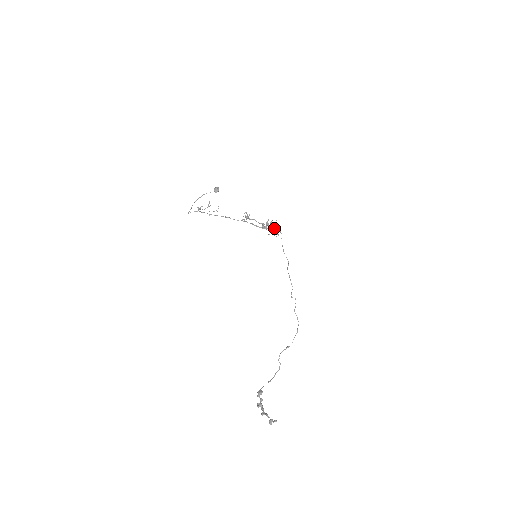
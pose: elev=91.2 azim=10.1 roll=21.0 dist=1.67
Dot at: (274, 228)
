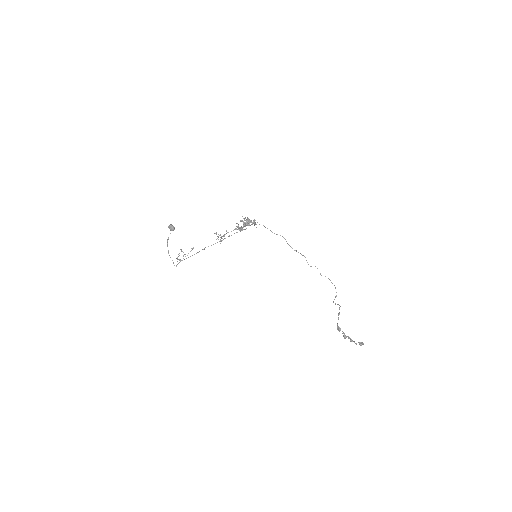
Dot at: occluded
